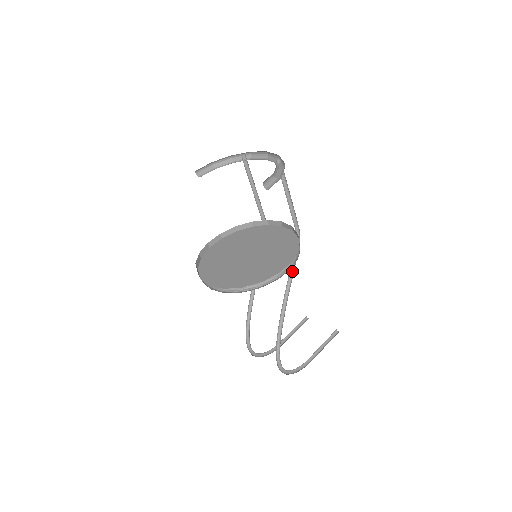
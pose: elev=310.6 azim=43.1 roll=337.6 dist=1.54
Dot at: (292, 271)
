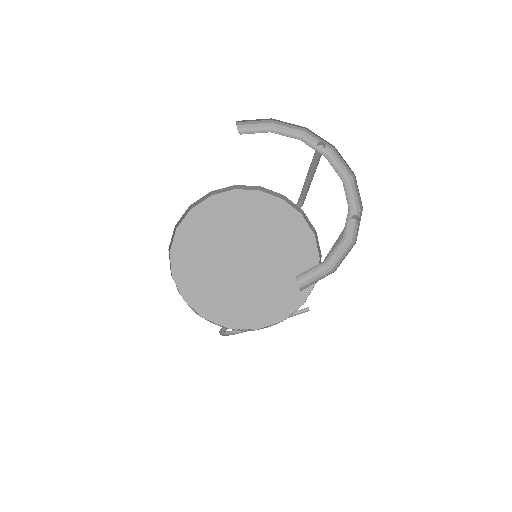
Dot at: occluded
